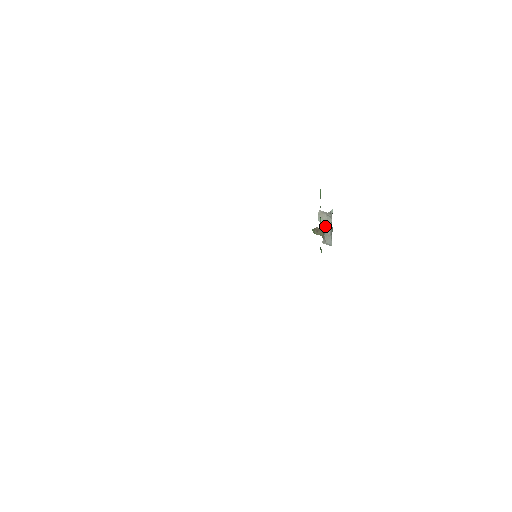
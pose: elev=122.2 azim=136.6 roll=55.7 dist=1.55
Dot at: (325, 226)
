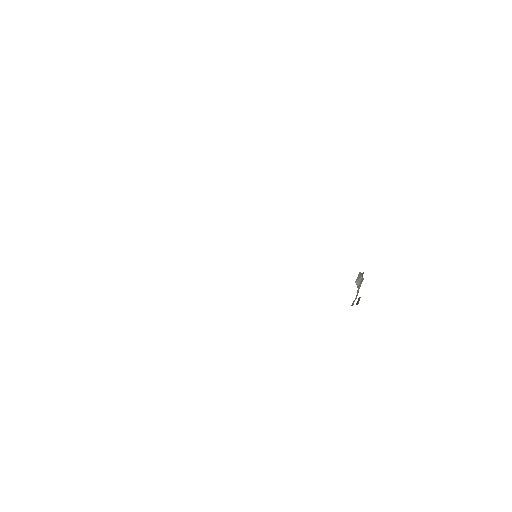
Dot at: (358, 288)
